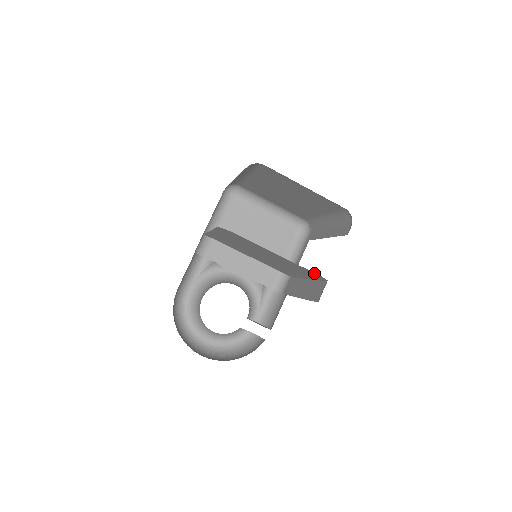
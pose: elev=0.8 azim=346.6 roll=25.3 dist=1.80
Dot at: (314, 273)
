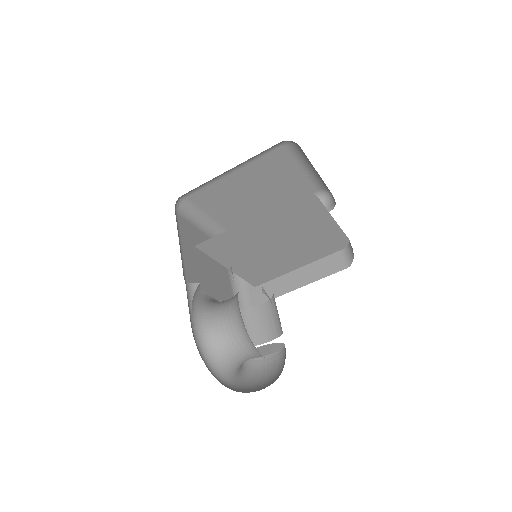
Dot at: (344, 239)
